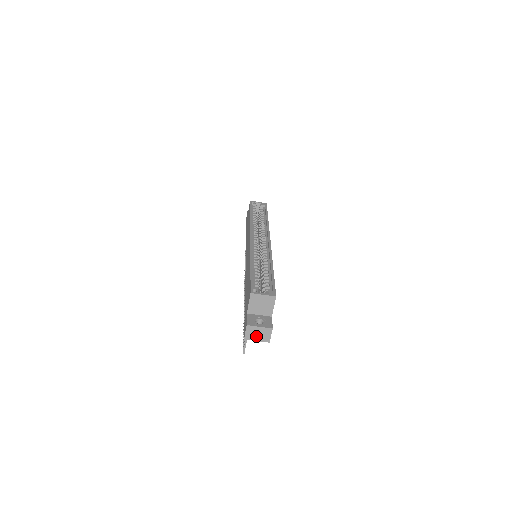
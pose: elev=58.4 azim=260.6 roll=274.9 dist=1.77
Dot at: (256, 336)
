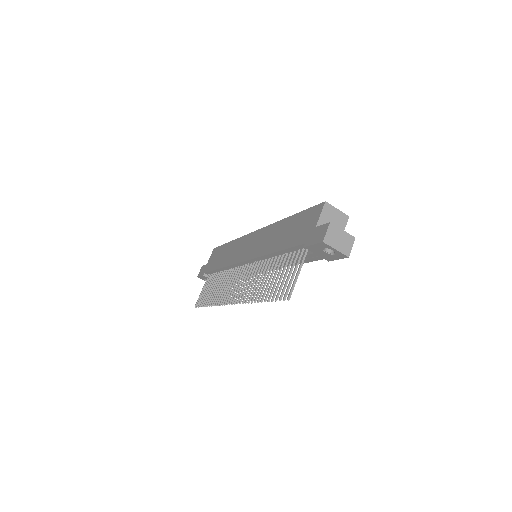
Dot at: (336, 242)
